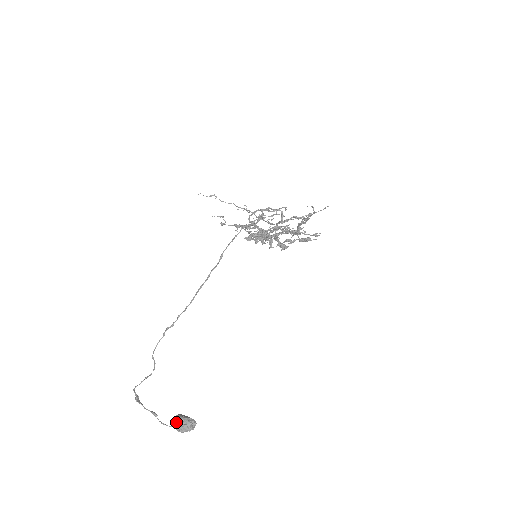
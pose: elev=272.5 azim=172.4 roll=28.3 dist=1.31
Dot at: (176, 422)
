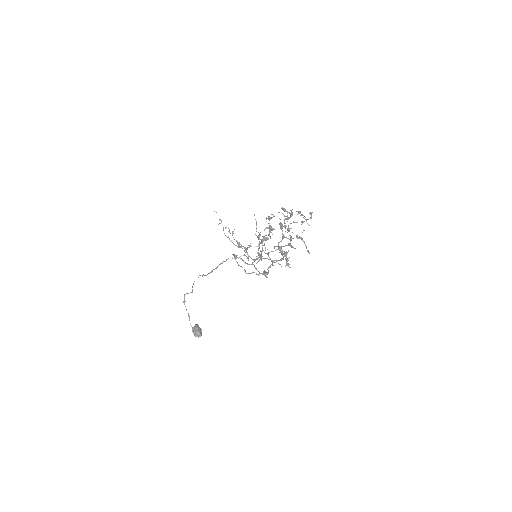
Dot at: (193, 330)
